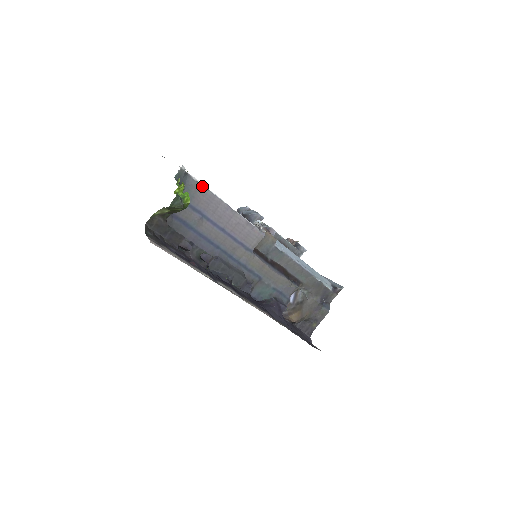
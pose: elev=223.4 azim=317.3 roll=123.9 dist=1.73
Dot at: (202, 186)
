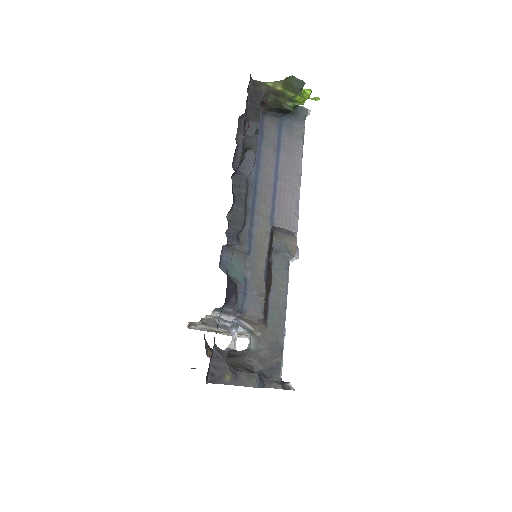
Dot at: (303, 139)
